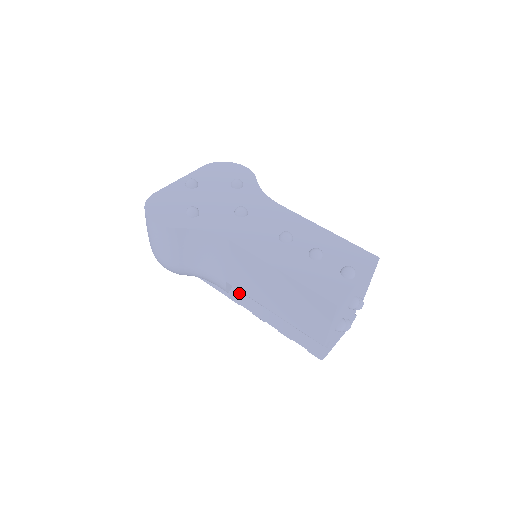
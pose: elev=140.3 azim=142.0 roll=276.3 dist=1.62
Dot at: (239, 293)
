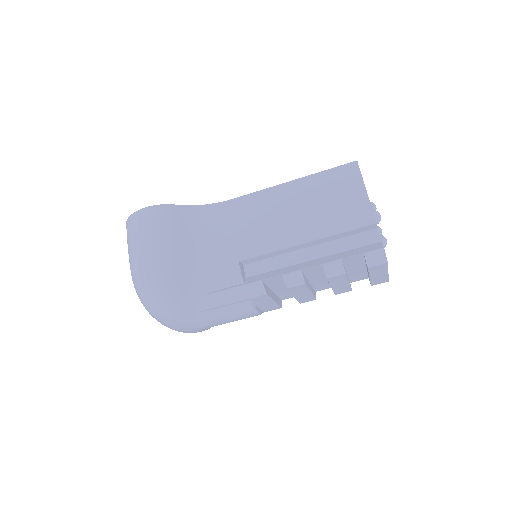
Dot at: (256, 276)
